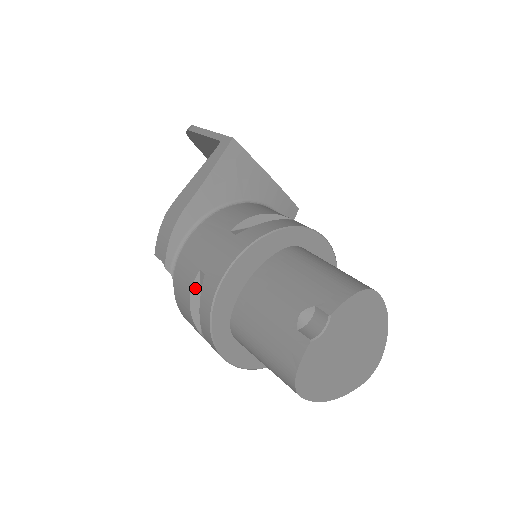
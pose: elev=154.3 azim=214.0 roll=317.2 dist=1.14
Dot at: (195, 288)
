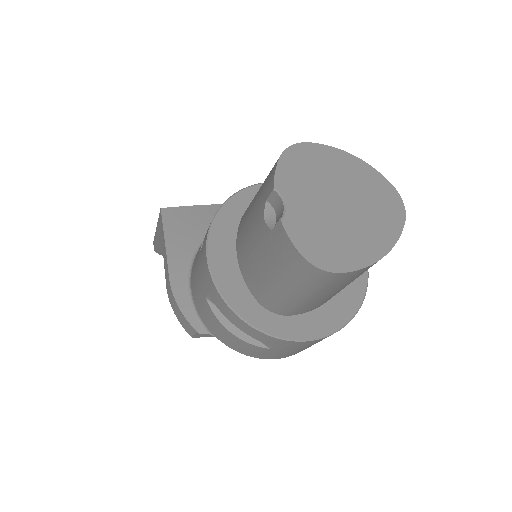
Dot at: (219, 316)
